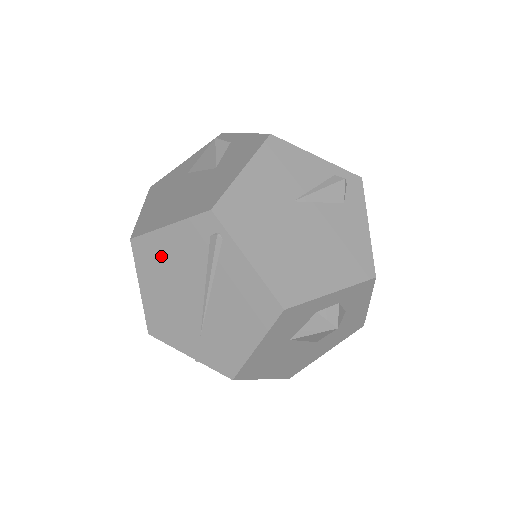
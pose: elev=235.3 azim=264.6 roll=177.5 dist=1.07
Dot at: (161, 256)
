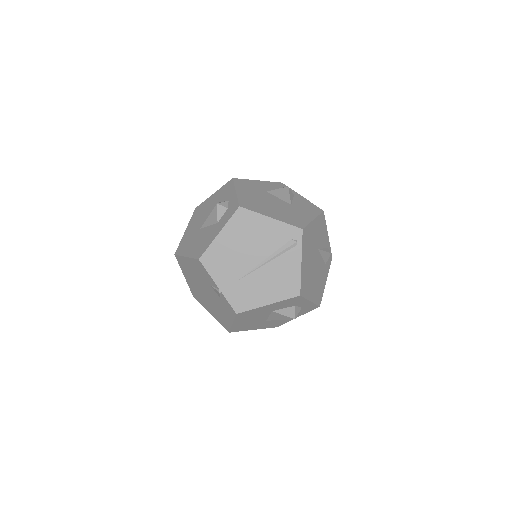
Dot at: (252, 228)
